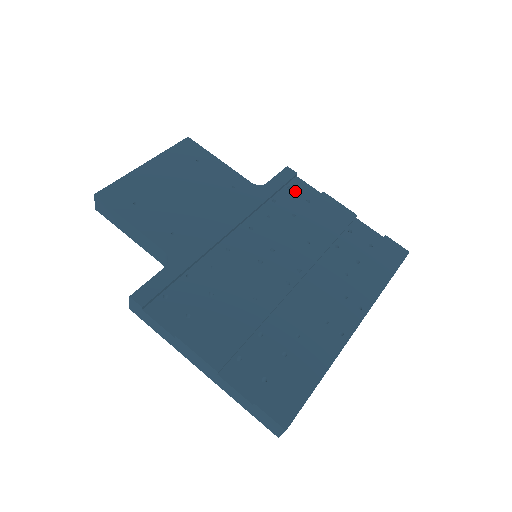
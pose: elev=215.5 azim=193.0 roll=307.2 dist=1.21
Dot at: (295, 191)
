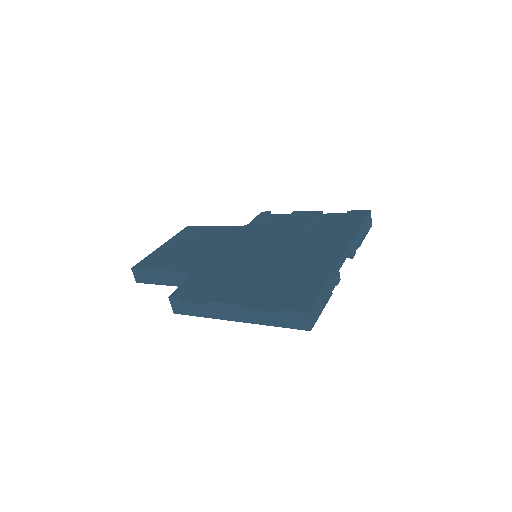
Dot at: (272, 220)
